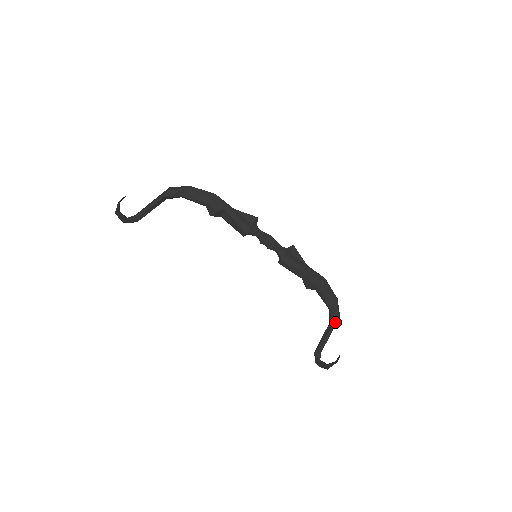
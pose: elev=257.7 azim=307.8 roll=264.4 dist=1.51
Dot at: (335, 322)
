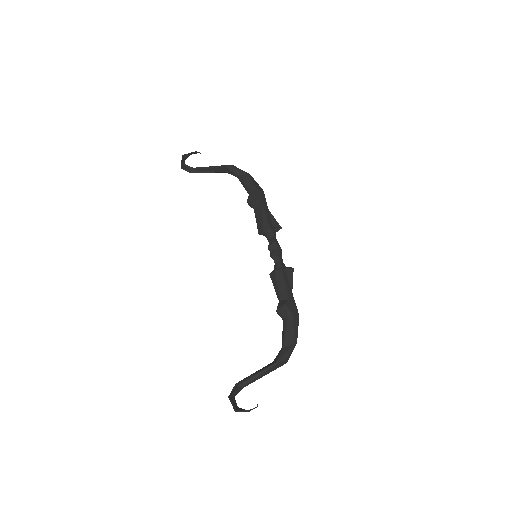
Dot at: (279, 361)
